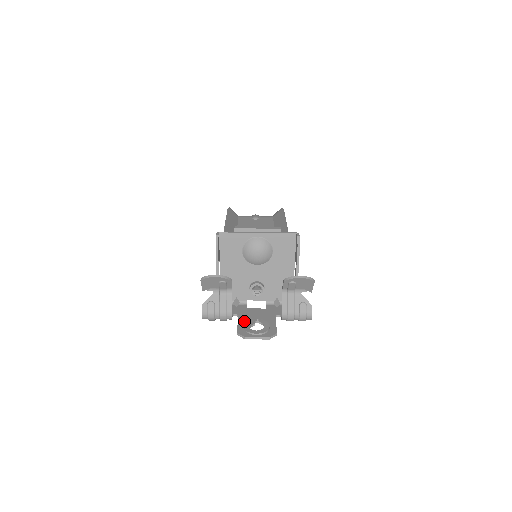
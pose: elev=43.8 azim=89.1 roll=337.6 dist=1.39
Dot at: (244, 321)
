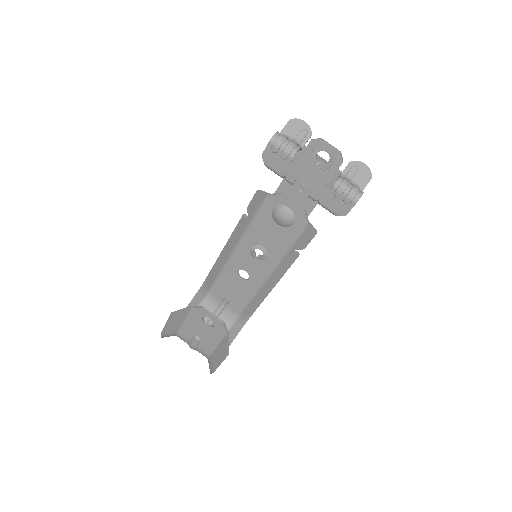
Dot at: (307, 158)
